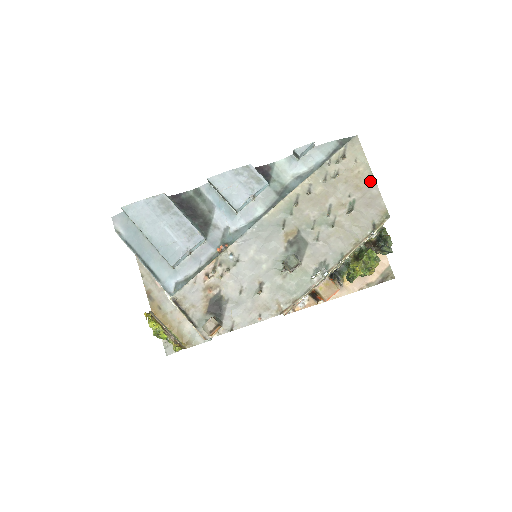
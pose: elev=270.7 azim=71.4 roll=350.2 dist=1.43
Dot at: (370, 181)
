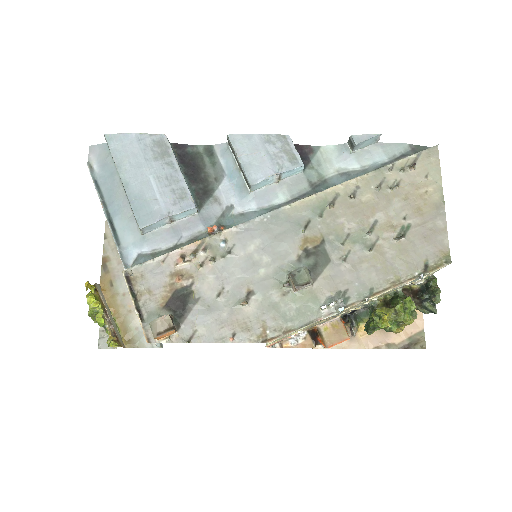
Dot at: (438, 208)
